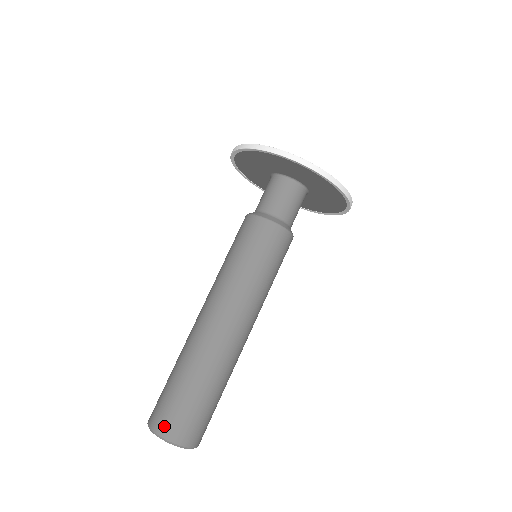
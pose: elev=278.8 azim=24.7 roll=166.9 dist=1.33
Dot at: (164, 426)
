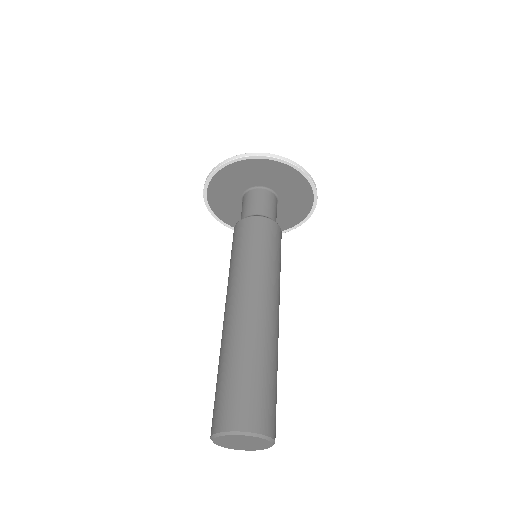
Dot at: (217, 421)
